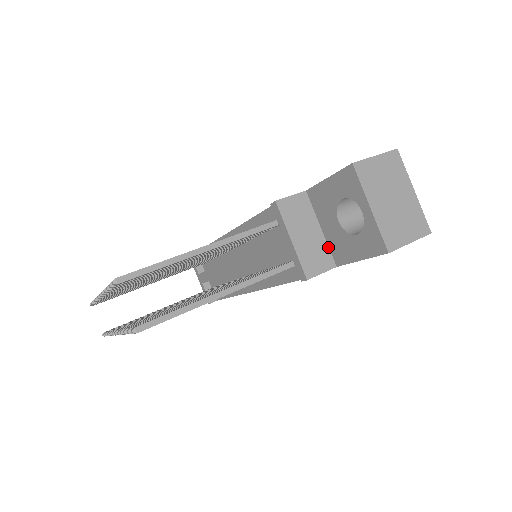
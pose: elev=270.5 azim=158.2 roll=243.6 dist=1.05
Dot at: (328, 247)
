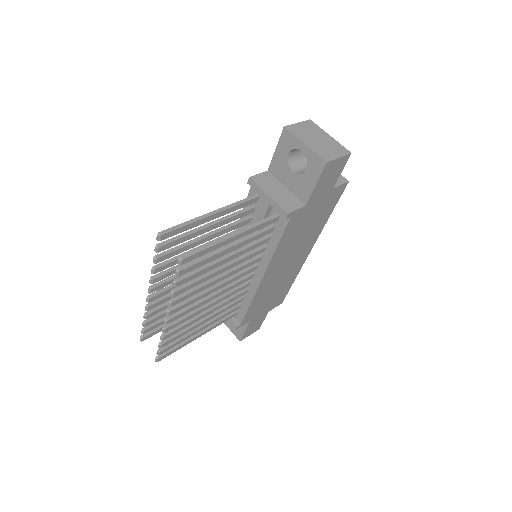
Dot at: (295, 196)
